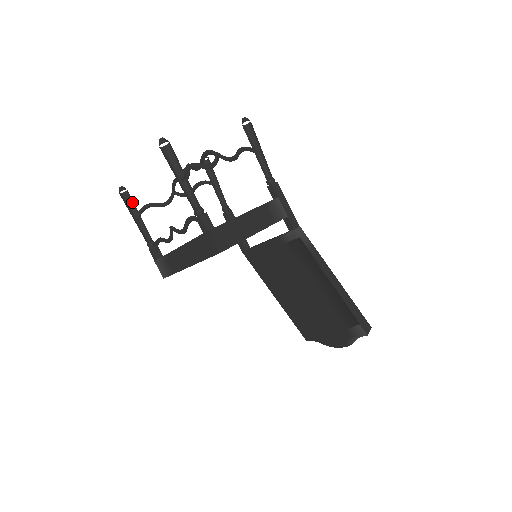
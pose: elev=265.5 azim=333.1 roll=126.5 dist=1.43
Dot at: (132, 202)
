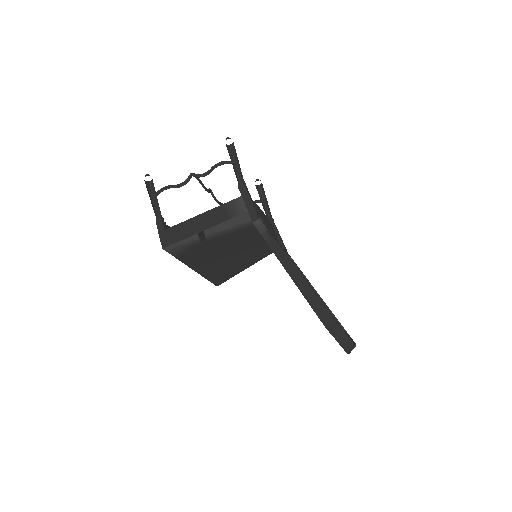
Dot at: occluded
